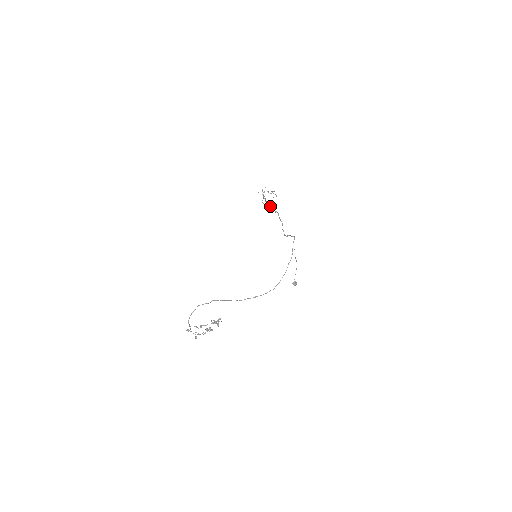
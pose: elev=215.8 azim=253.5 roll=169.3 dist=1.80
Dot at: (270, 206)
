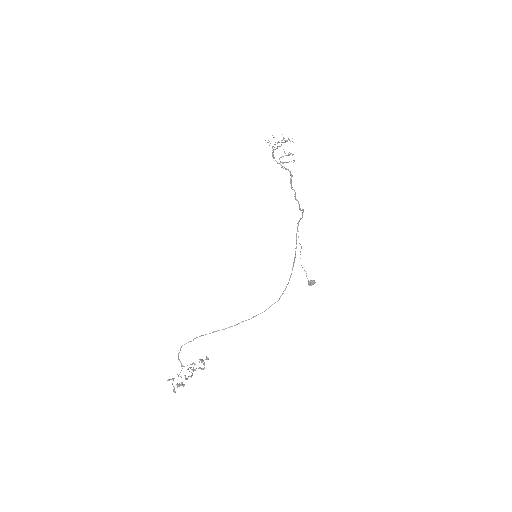
Dot at: occluded
